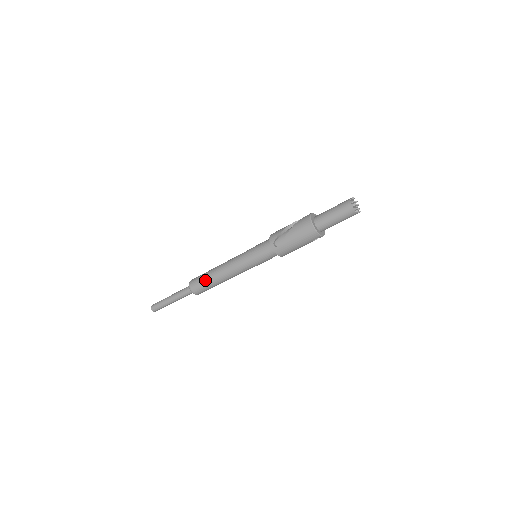
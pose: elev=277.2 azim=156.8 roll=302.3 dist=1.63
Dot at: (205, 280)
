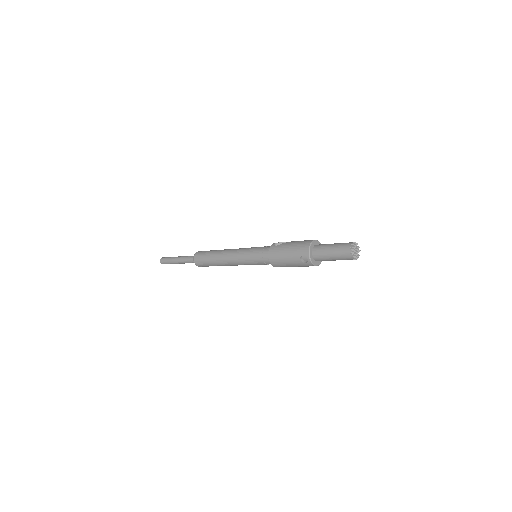
Dot at: (211, 251)
